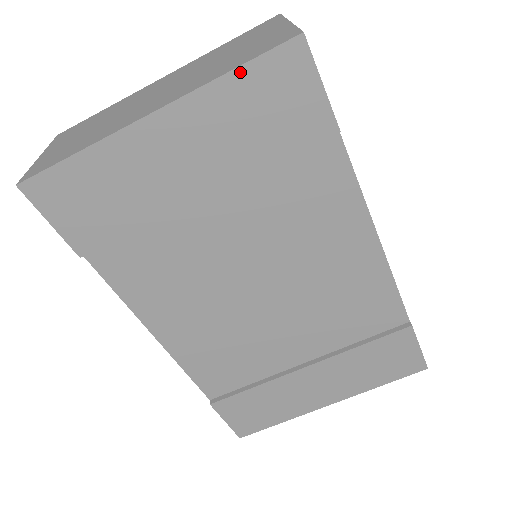
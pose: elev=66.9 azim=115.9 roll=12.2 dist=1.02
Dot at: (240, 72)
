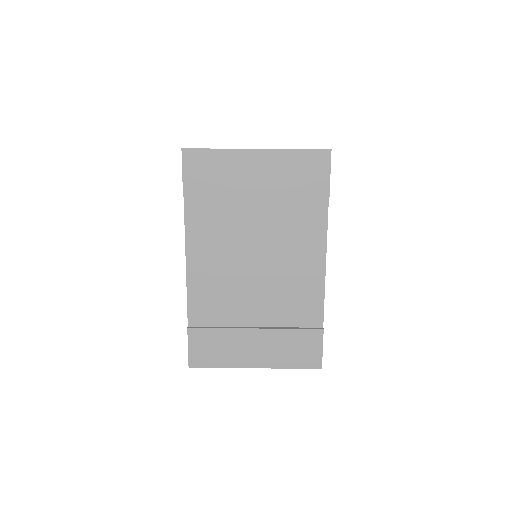
Dot at: (300, 151)
